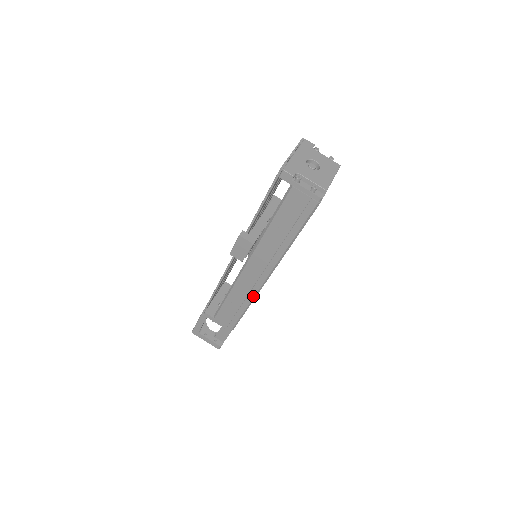
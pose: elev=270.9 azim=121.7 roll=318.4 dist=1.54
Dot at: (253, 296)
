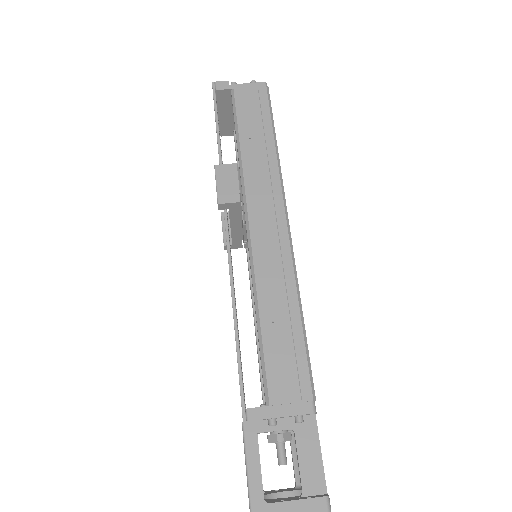
Dot at: (292, 272)
